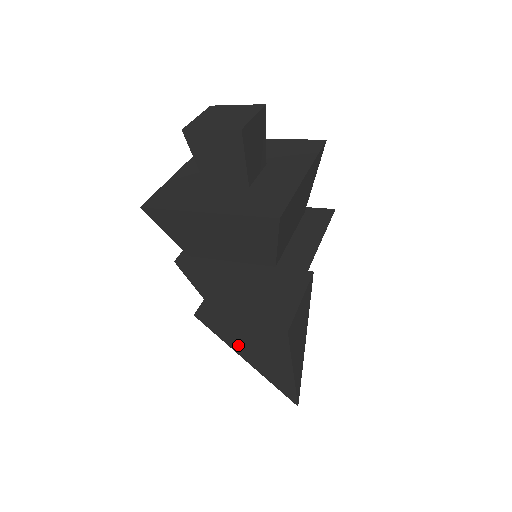
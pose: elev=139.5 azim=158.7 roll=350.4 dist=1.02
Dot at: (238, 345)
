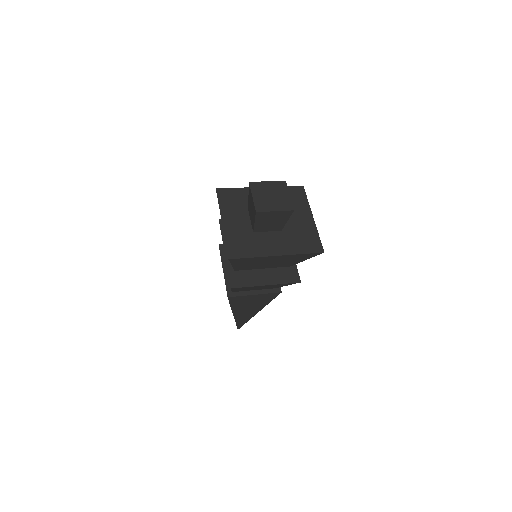
Dot at: occluded
